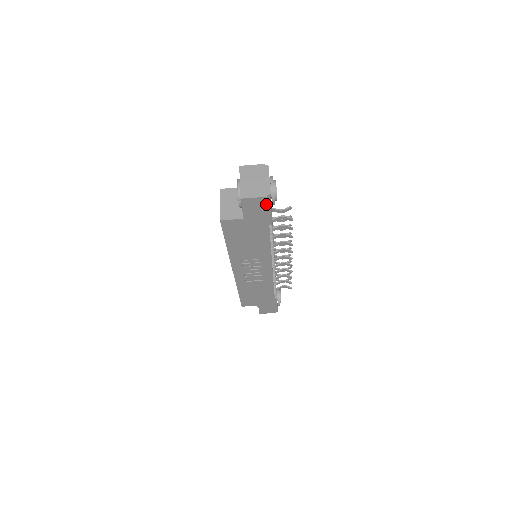
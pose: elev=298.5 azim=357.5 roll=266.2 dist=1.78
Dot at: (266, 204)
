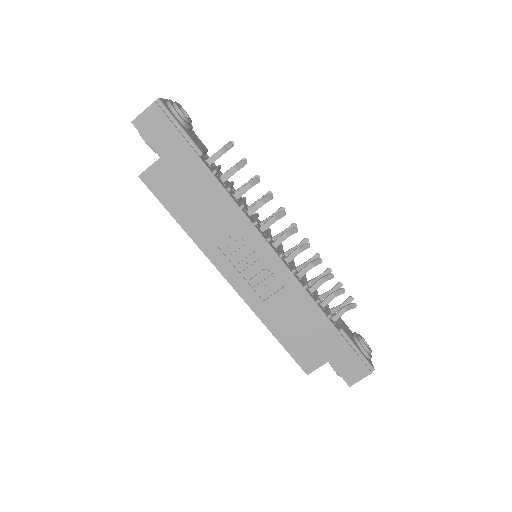
Dot at: (164, 116)
